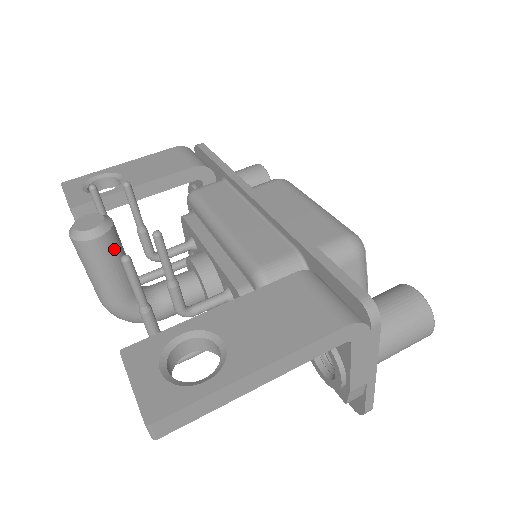
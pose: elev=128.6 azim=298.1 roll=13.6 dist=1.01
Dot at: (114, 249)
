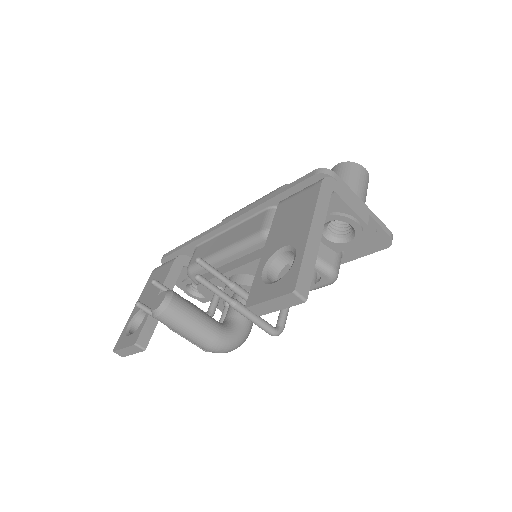
Dot at: (185, 301)
